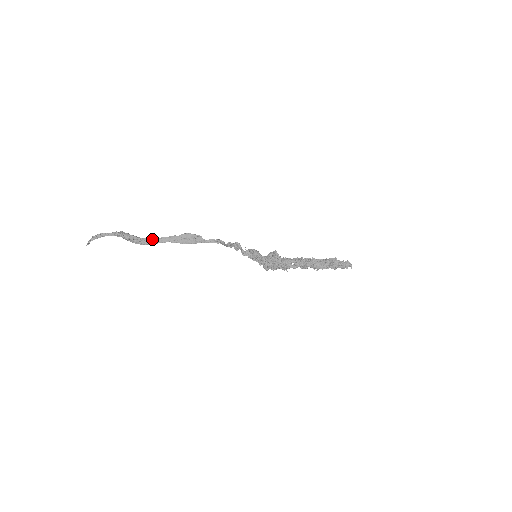
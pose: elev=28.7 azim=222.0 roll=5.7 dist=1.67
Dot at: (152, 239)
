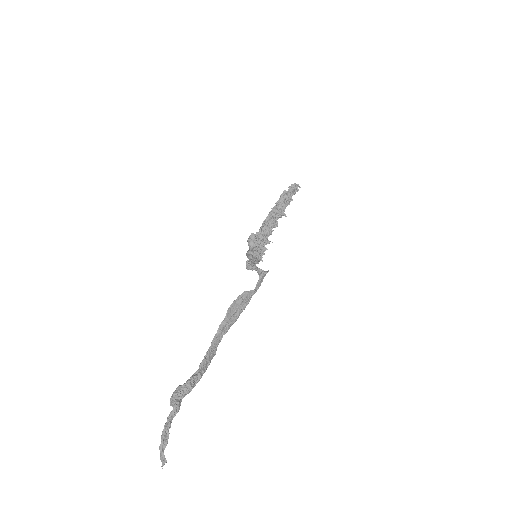
Dot at: (207, 357)
